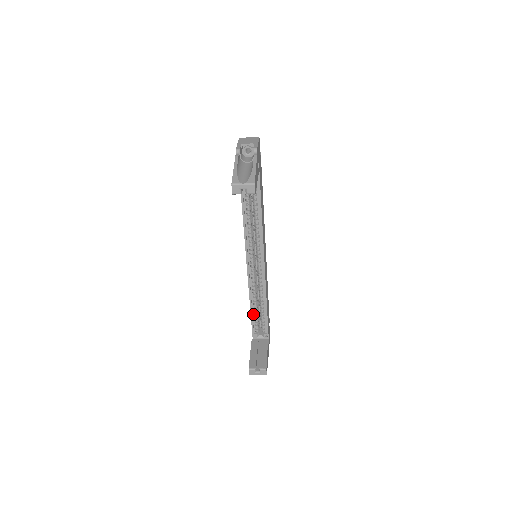
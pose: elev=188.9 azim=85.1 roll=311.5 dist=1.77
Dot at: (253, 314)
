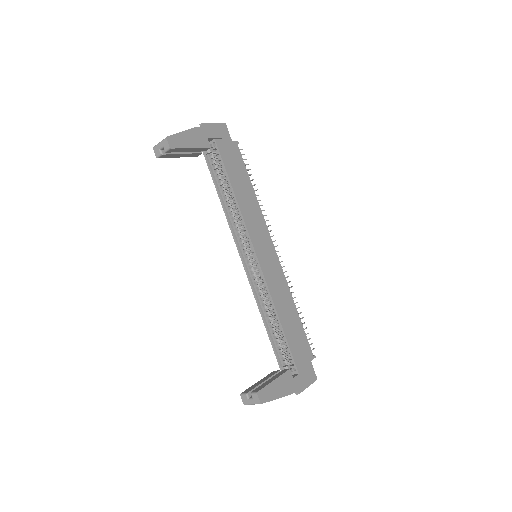
Dot at: (272, 336)
